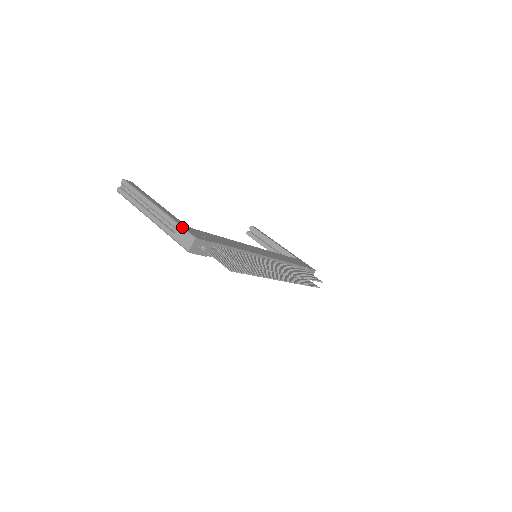
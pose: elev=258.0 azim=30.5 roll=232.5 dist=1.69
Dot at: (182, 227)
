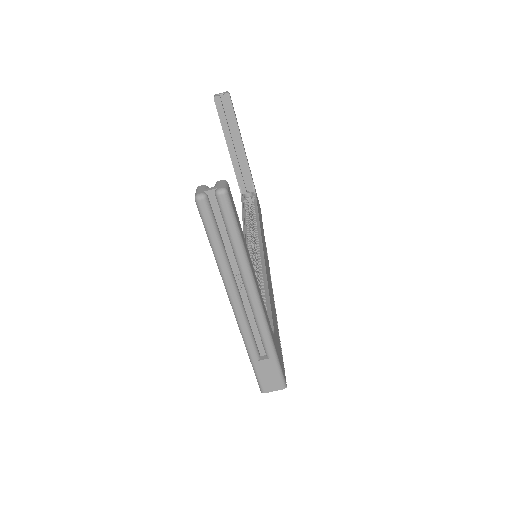
Dot at: (278, 361)
